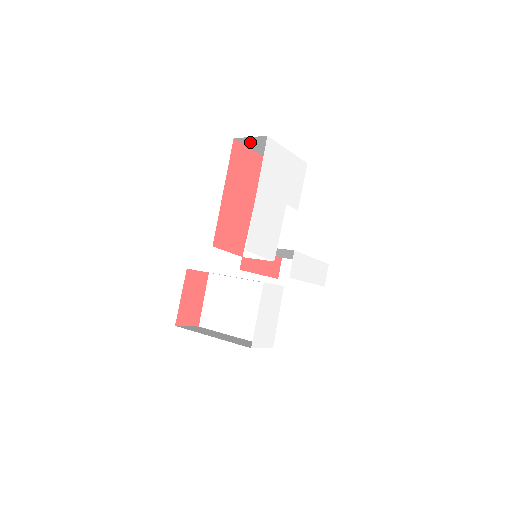
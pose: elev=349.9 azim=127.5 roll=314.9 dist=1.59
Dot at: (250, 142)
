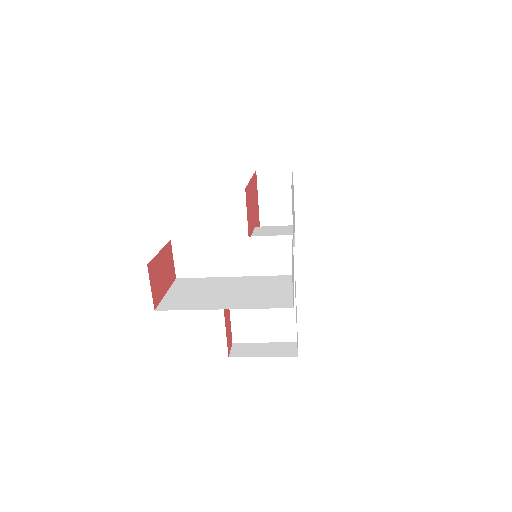
Dot at: (267, 180)
